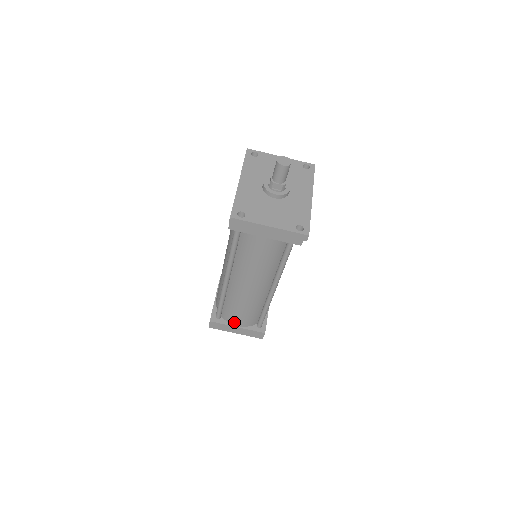
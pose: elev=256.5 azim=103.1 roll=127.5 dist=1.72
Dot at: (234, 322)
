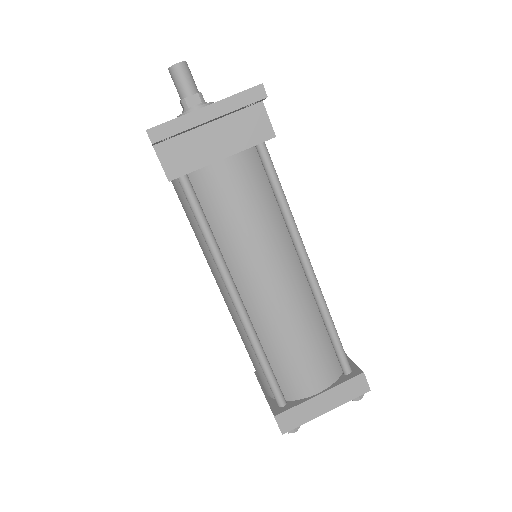
Dot at: (308, 389)
